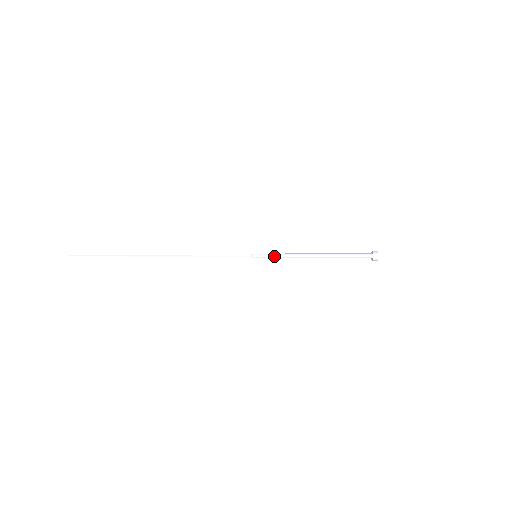
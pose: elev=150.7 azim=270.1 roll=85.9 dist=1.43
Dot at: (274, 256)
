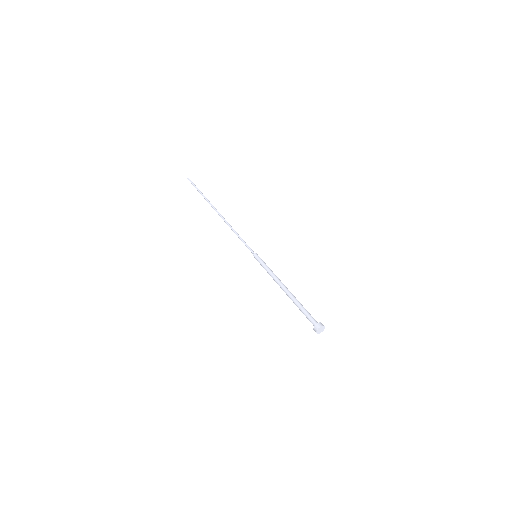
Dot at: (263, 265)
